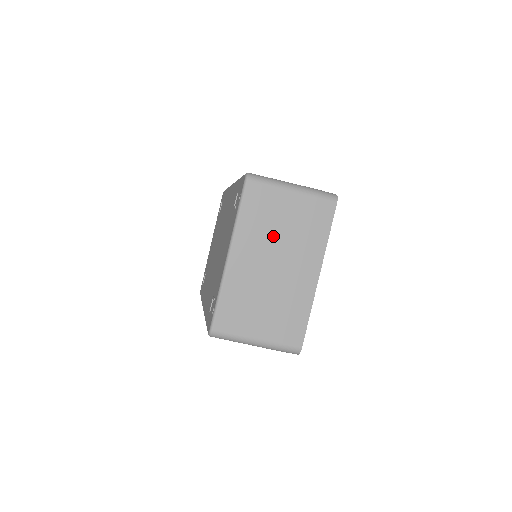
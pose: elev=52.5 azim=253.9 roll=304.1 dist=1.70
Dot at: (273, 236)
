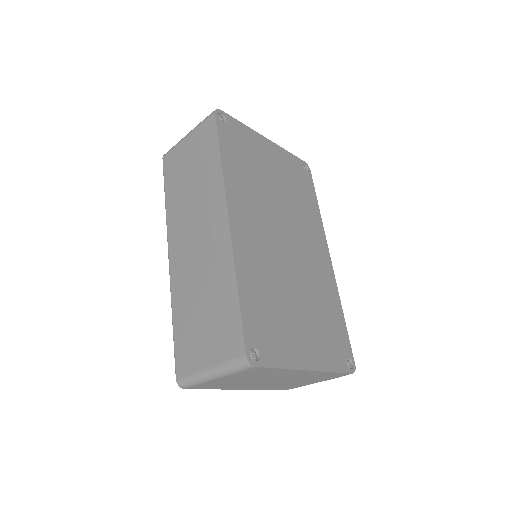
Dot at: (247, 382)
